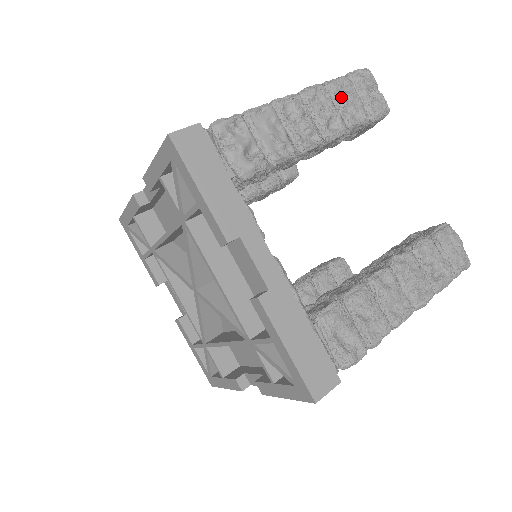
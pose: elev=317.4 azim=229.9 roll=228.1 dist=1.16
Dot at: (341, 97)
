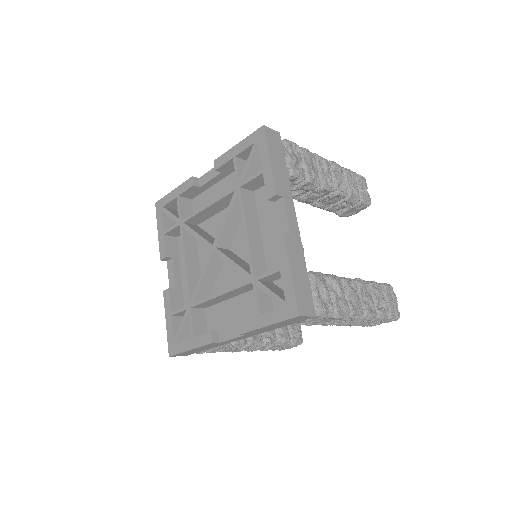
Dot at: (349, 178)
